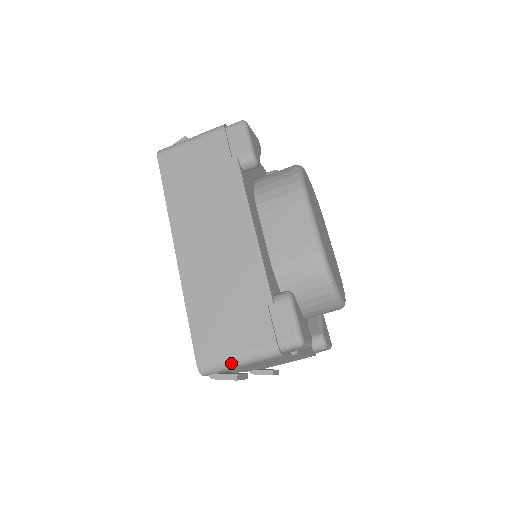
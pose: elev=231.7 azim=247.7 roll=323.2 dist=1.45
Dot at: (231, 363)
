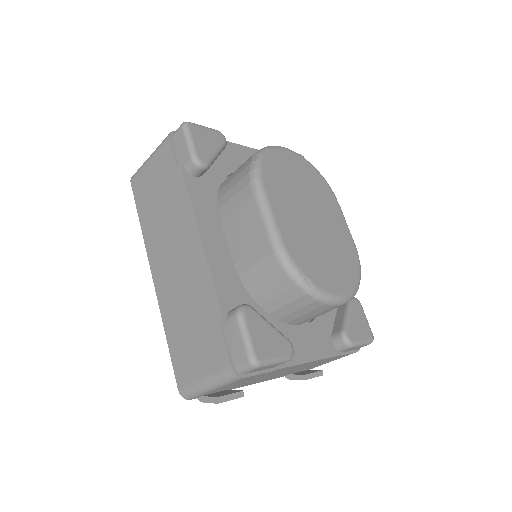
Dot at: (202, 388)
